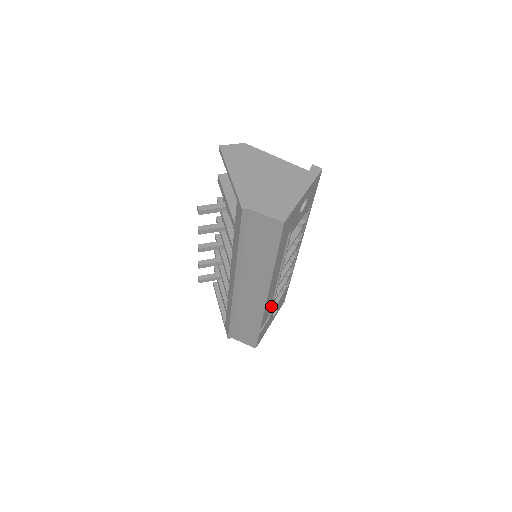
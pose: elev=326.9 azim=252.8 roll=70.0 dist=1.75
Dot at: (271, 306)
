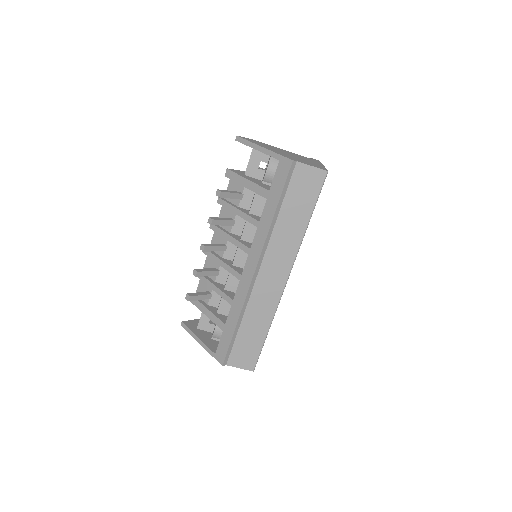
Dot at: occluded
